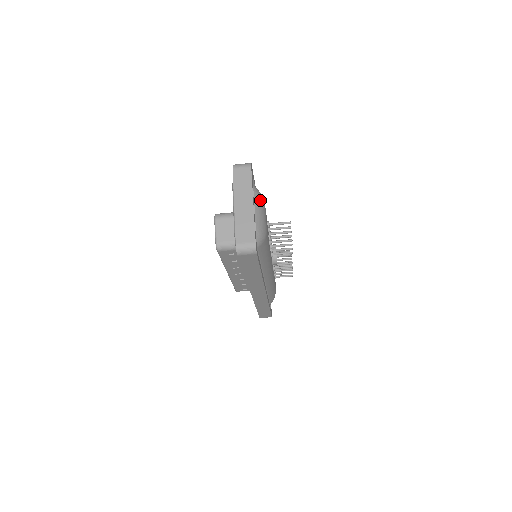
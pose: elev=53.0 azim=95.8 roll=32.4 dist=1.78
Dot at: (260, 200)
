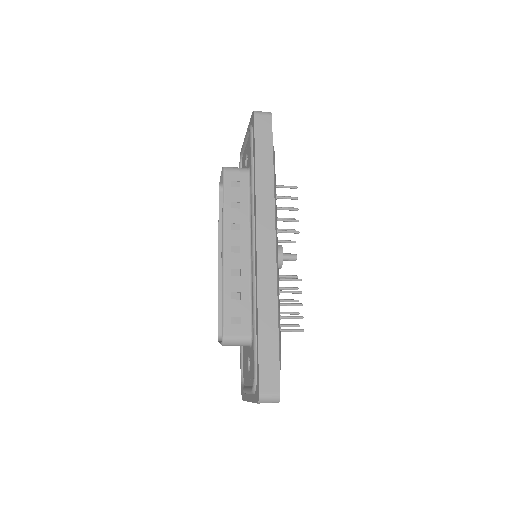
Dot at: occluded
